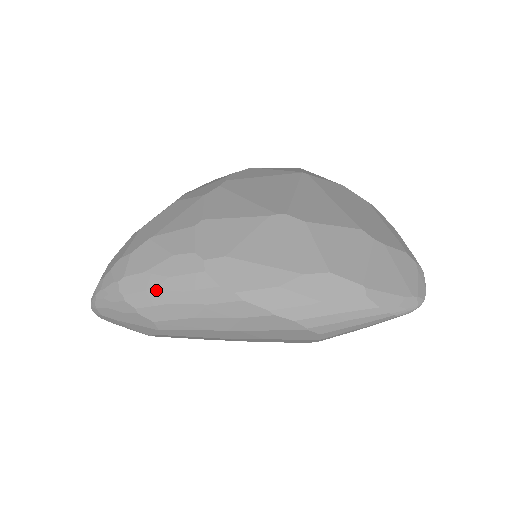
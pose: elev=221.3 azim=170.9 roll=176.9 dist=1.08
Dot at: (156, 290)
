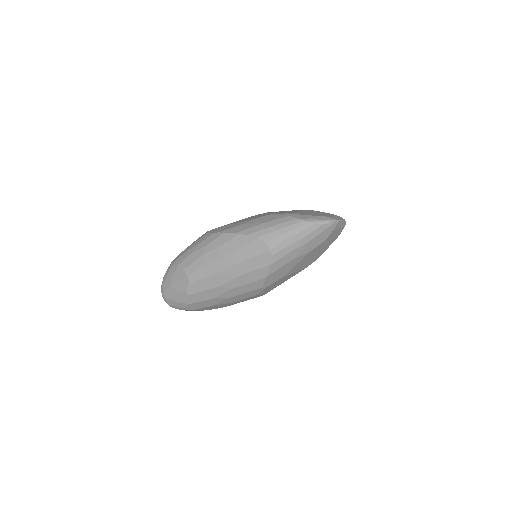
Dot at: (186, 252)
